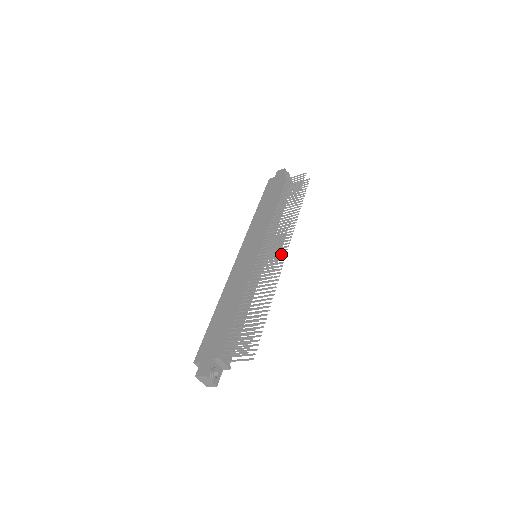
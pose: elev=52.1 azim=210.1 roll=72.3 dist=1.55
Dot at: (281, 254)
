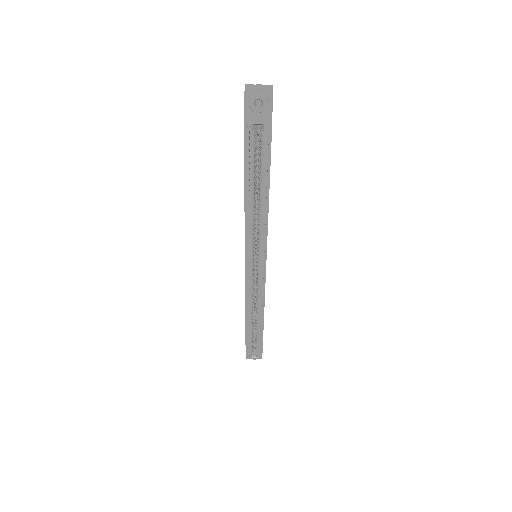
Dot at: occluded
